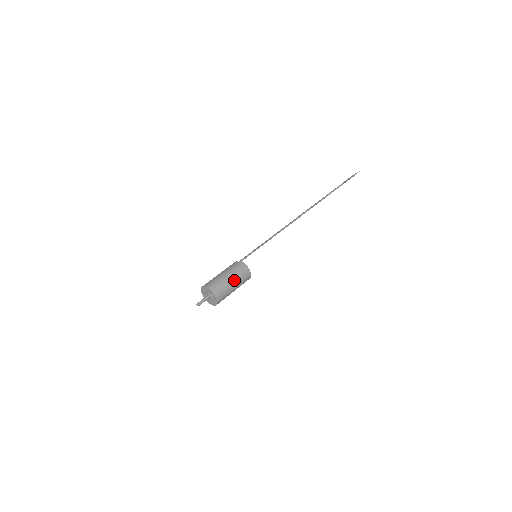
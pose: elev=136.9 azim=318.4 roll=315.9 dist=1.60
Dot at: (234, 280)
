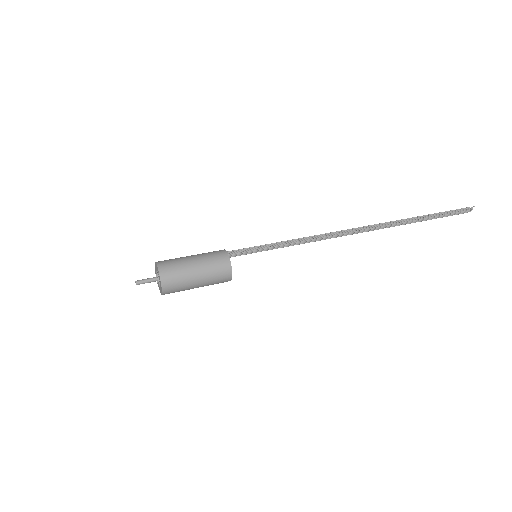
Dot at: (199, 264)
